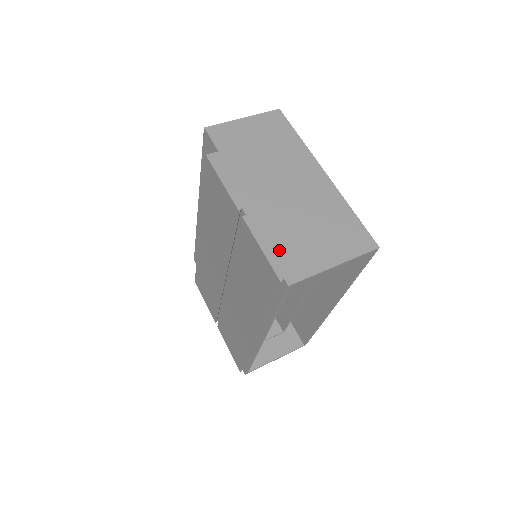
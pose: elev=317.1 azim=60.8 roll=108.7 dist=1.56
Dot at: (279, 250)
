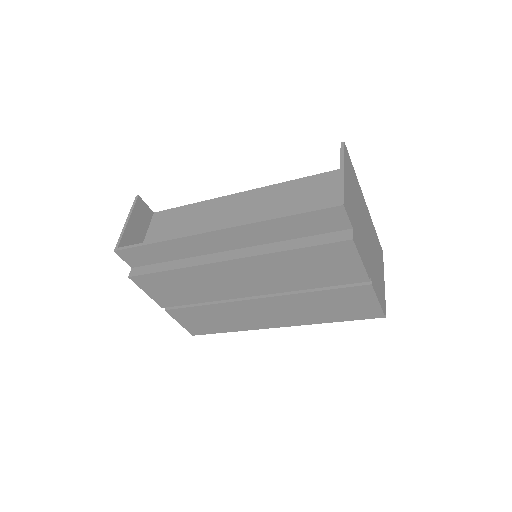
Dot at: (380, 295)
